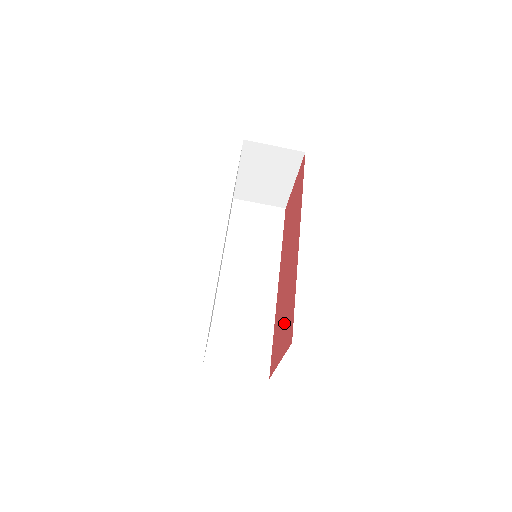
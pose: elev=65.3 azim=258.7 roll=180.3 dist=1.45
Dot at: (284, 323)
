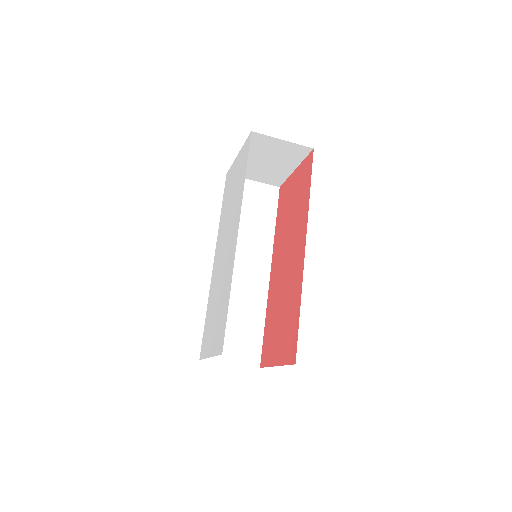
Dot at: (282, 330)
